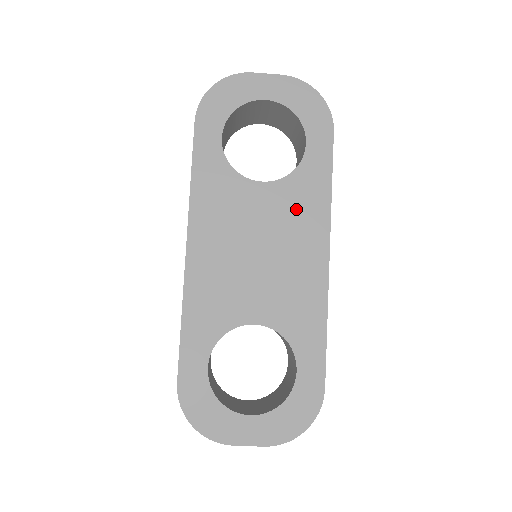
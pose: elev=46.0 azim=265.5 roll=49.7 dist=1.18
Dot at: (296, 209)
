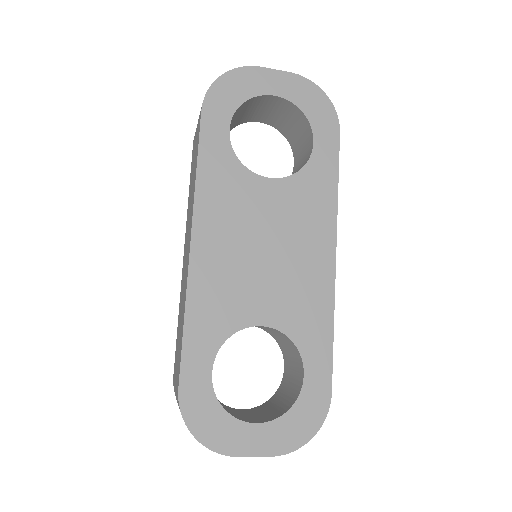
Dot at: (304, 208)
